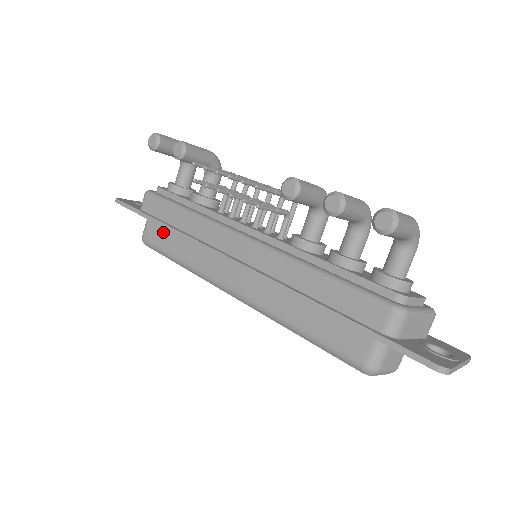
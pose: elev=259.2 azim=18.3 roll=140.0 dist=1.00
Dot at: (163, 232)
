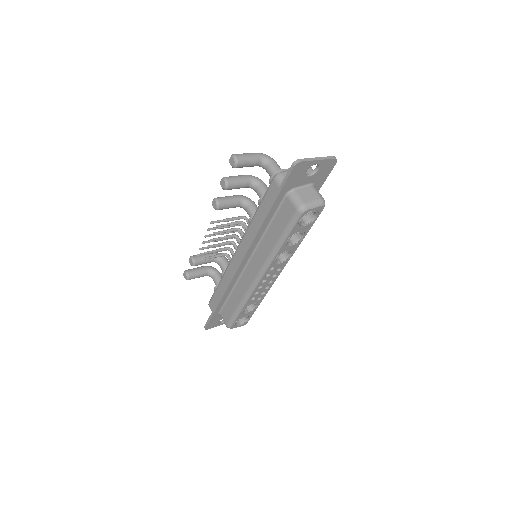
Dot at: (227, 307)
